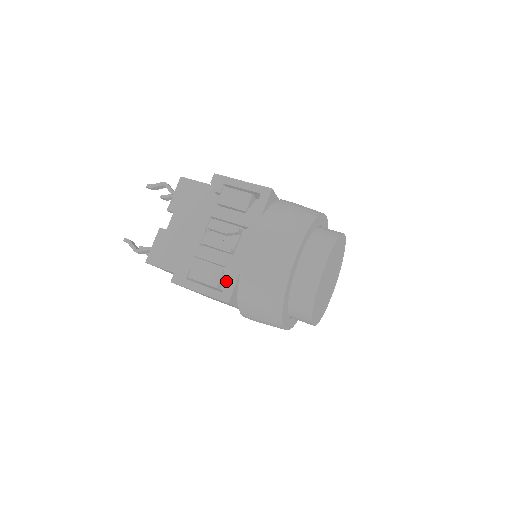
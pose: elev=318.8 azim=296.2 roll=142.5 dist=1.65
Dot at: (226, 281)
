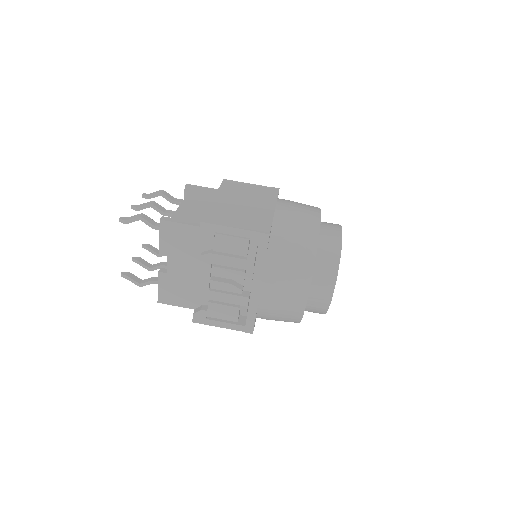
Dot at: (243, 312)
